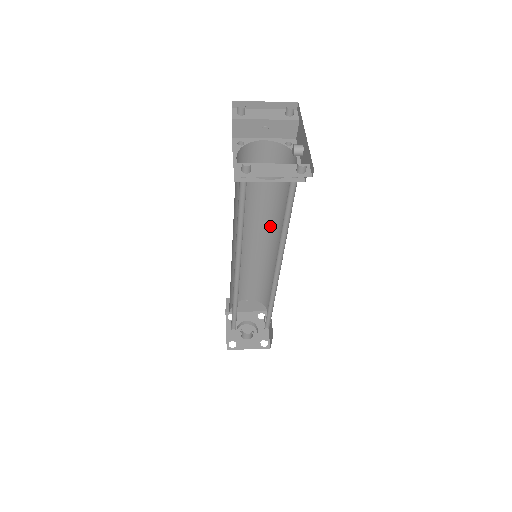
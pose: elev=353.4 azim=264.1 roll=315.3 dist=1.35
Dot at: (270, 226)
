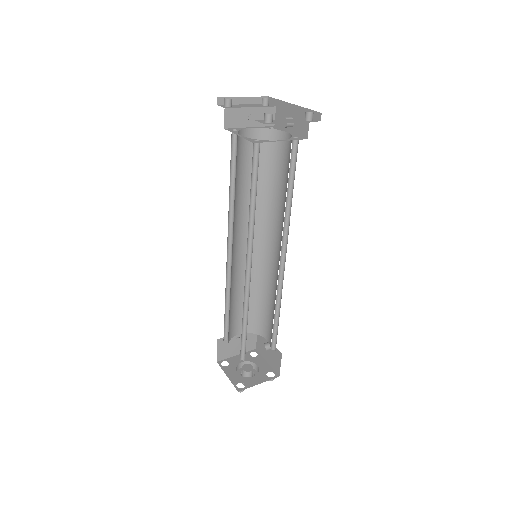
Dot at: (259, 226)
